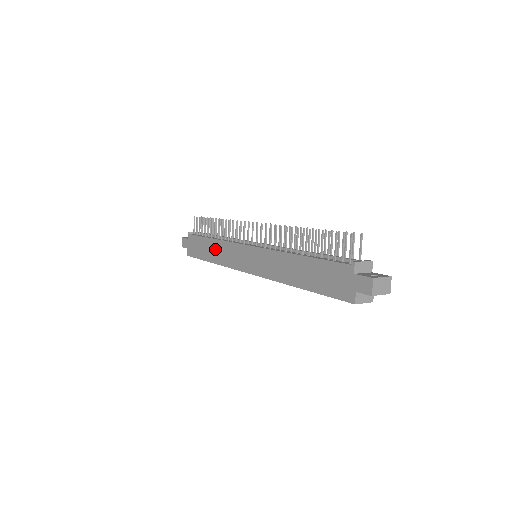
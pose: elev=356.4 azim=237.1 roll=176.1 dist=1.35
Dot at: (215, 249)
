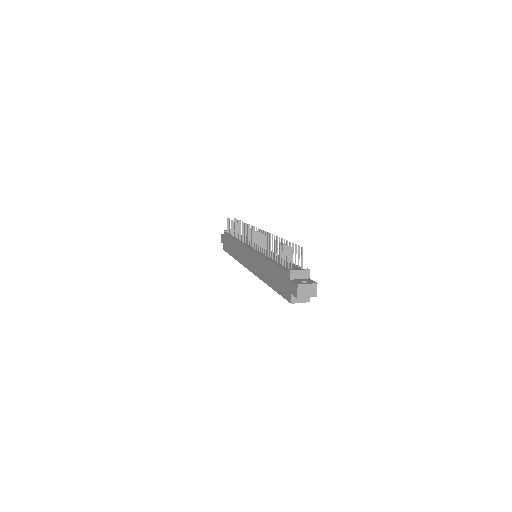
Dot at: (235, 247)
